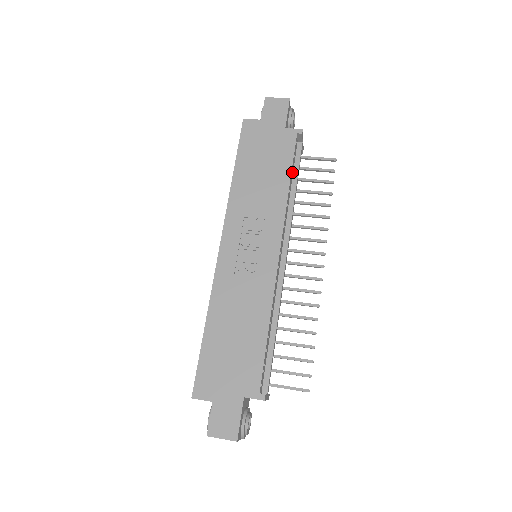
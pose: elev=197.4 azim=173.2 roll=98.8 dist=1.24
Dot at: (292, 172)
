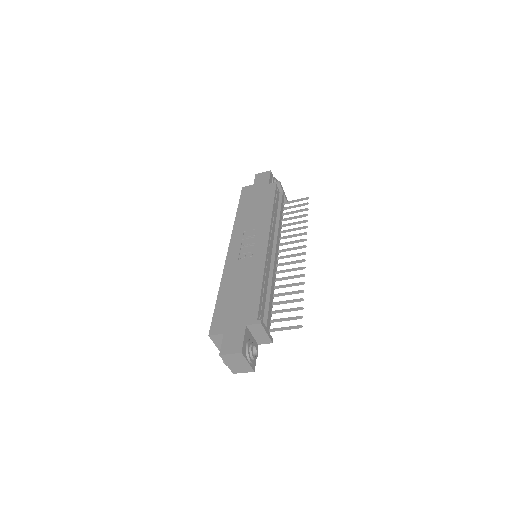
Dot at: (276, 205)
